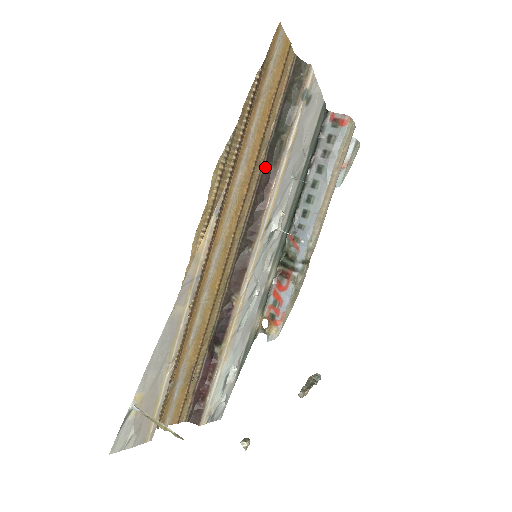
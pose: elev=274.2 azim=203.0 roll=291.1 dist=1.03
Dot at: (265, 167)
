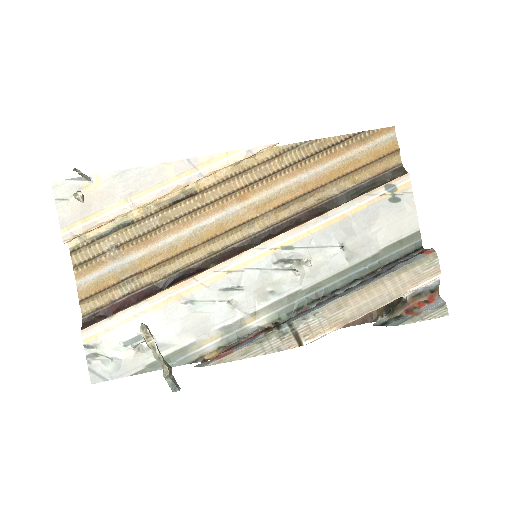
Dot at: (320, 207)
